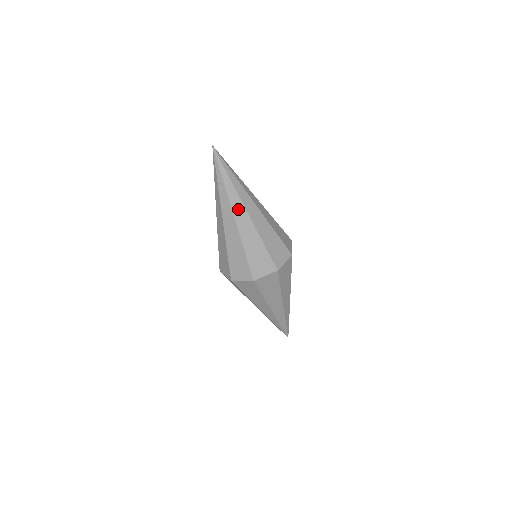
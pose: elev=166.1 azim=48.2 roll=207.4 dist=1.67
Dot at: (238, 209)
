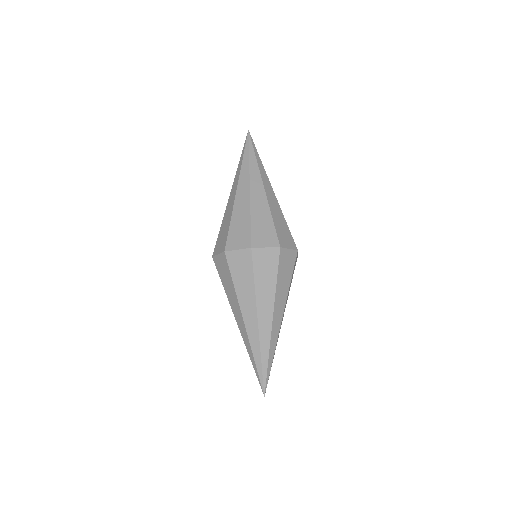
Dot at: (266, 182)
